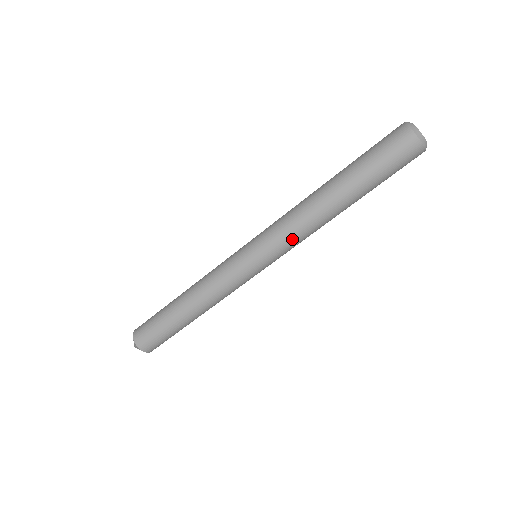
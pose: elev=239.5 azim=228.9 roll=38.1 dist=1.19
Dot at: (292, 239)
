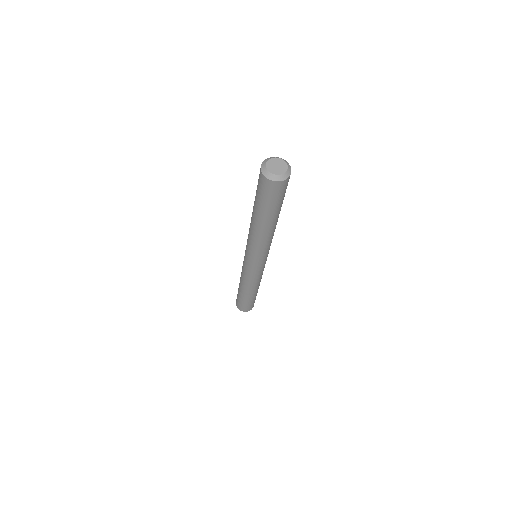
Dot at: (269, 247)
